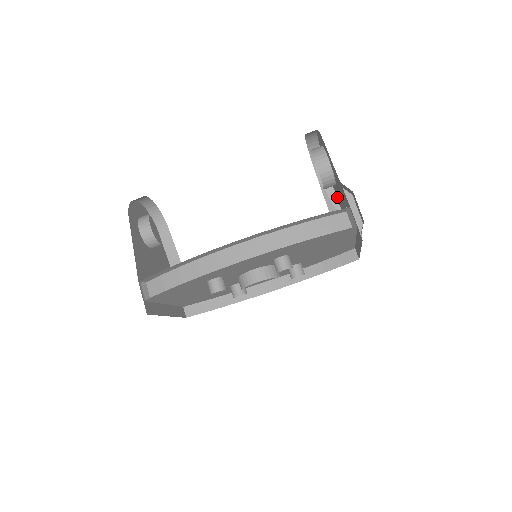
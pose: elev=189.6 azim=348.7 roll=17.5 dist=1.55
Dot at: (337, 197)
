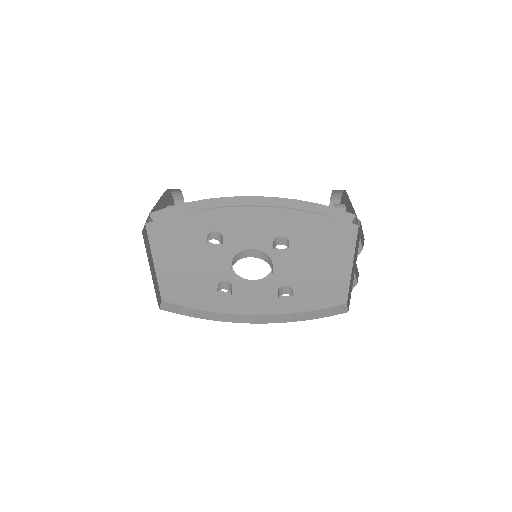
Dot at: occluded
